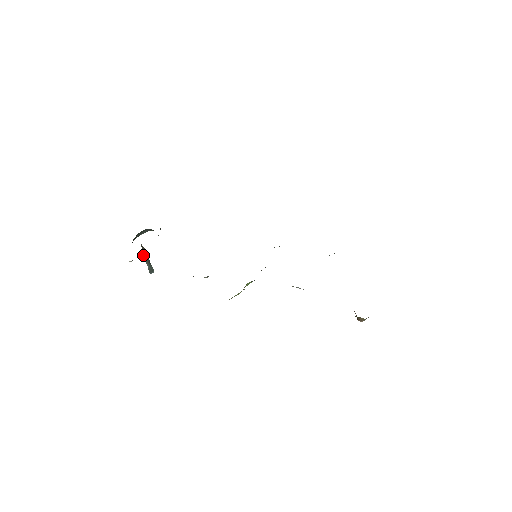
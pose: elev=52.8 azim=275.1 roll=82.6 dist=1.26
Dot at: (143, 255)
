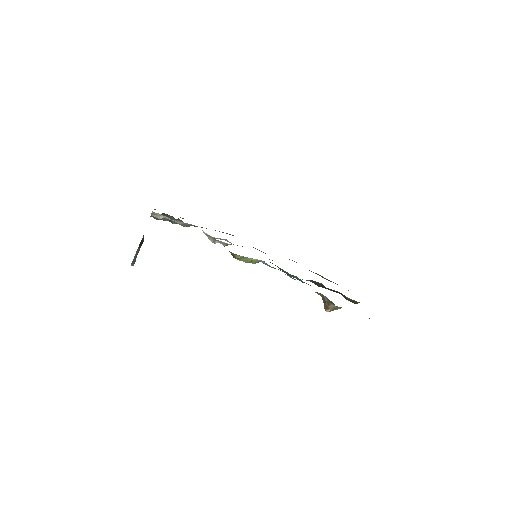
Dot at: (140, 243)
